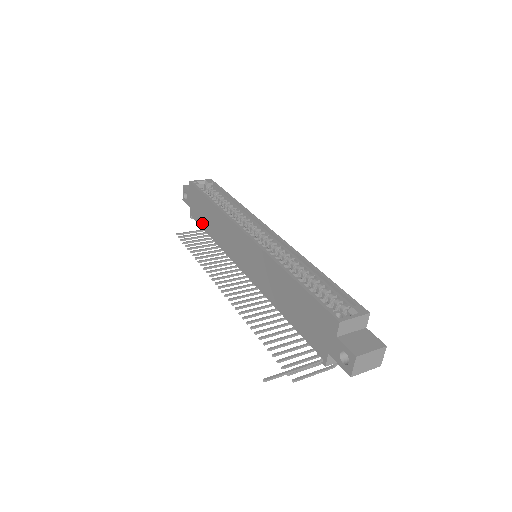
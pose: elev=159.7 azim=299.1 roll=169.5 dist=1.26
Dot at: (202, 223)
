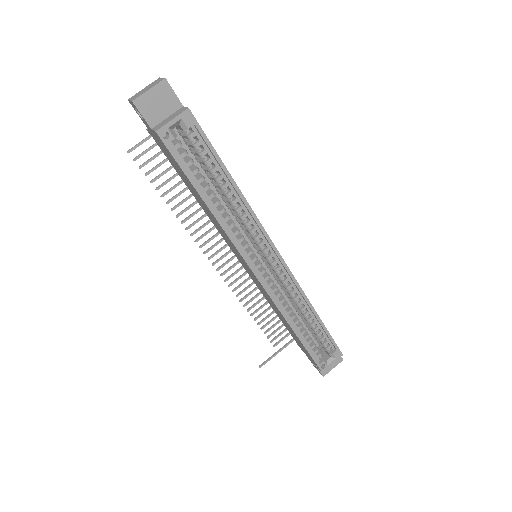
Dot at: (177, 172)
